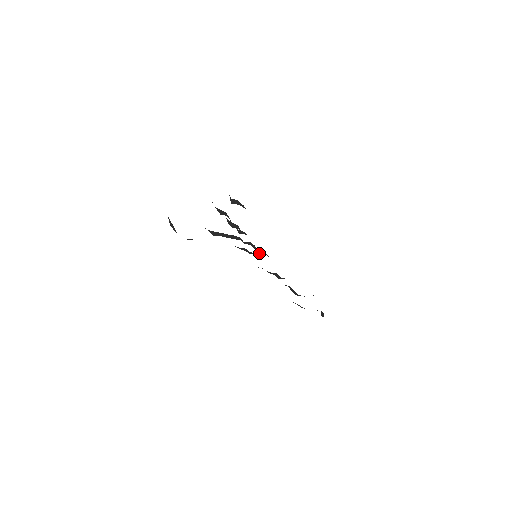
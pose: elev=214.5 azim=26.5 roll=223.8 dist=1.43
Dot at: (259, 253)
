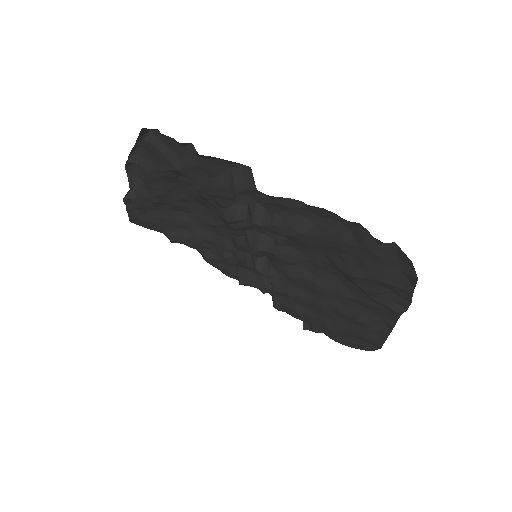
Dot at: (267, 270)
